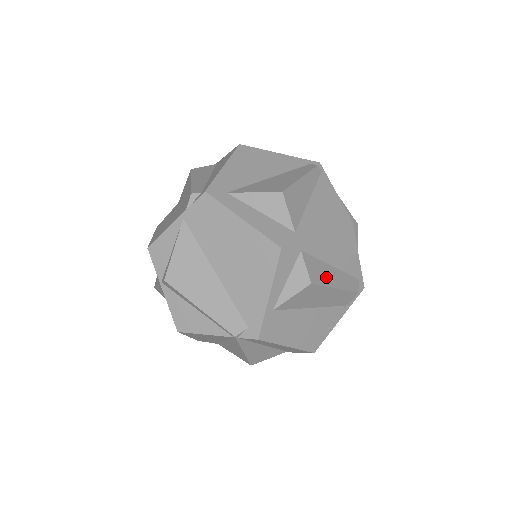
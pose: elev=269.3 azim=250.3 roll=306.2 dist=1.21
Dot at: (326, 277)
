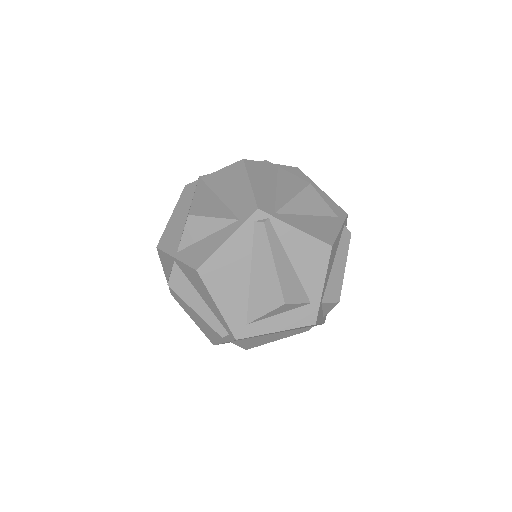
Dot at: (338, 278)
